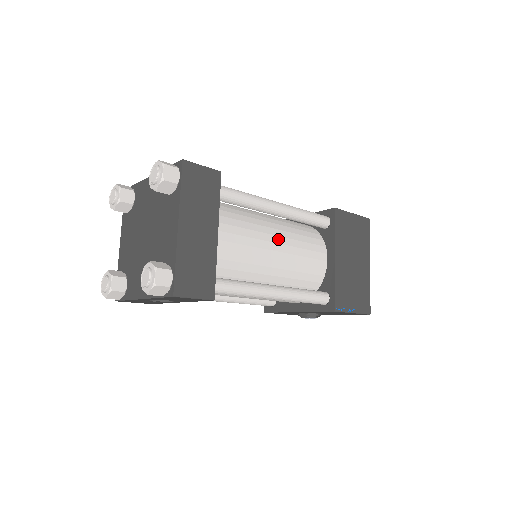
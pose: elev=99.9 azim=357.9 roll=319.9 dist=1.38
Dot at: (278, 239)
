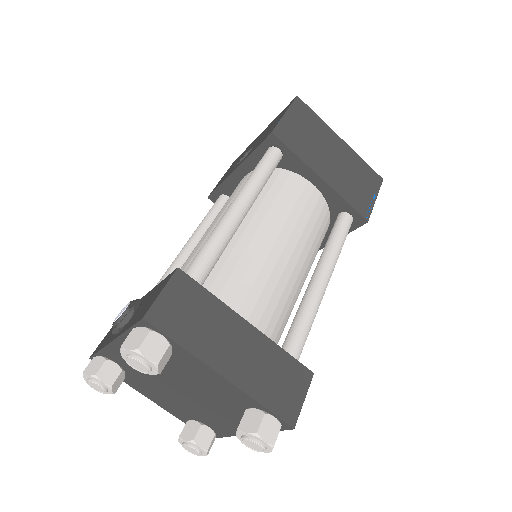
Dot at: (272, 234)
